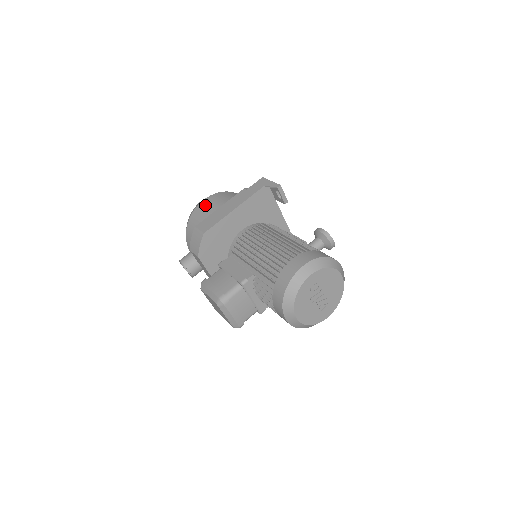
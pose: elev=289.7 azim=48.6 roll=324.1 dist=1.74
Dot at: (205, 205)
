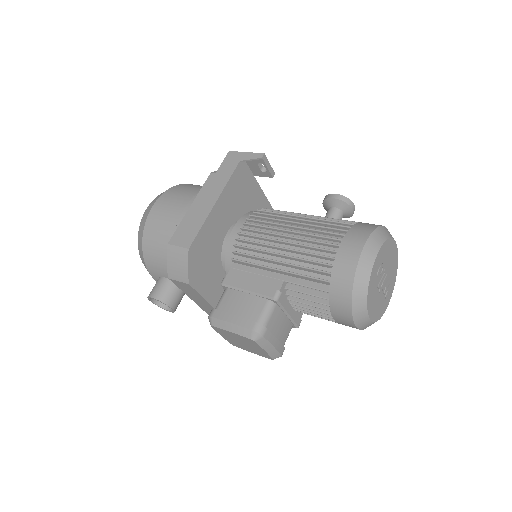
Dot at: (160, 211)
